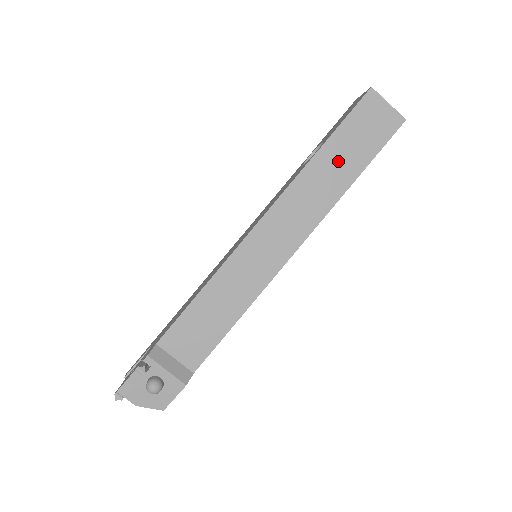
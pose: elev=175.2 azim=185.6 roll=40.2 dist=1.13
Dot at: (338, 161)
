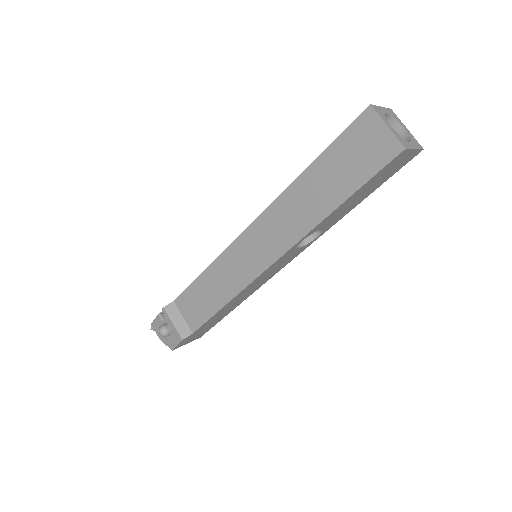
Dot at: (322, 185)
